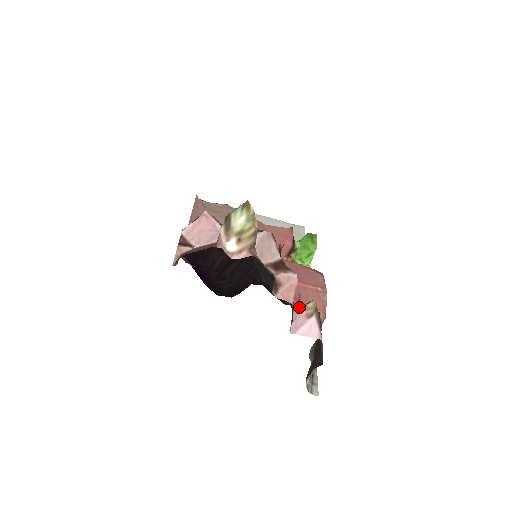
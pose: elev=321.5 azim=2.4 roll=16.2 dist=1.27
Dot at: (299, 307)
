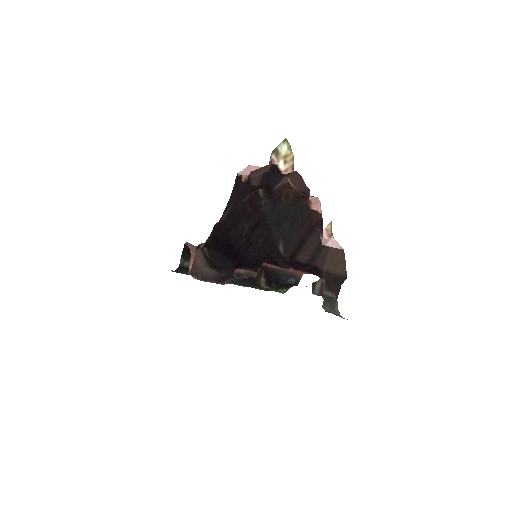
Dot at: occluded
